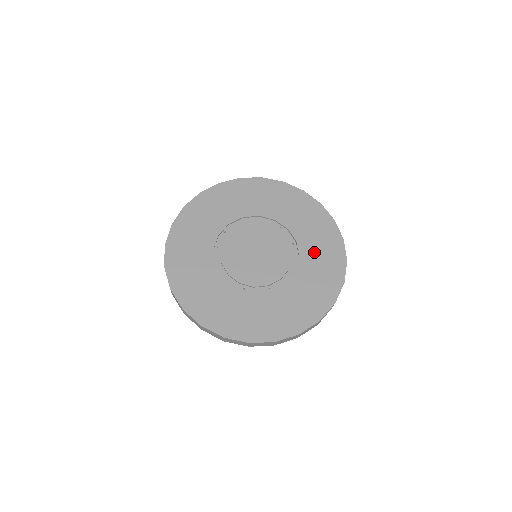
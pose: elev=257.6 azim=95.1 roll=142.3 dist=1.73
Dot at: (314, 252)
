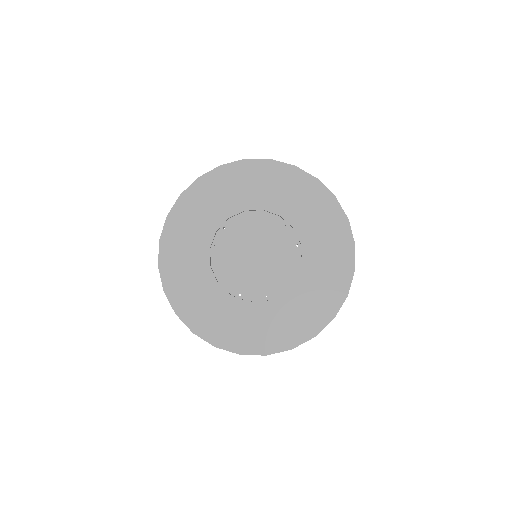
Dot at: (319, 258)
